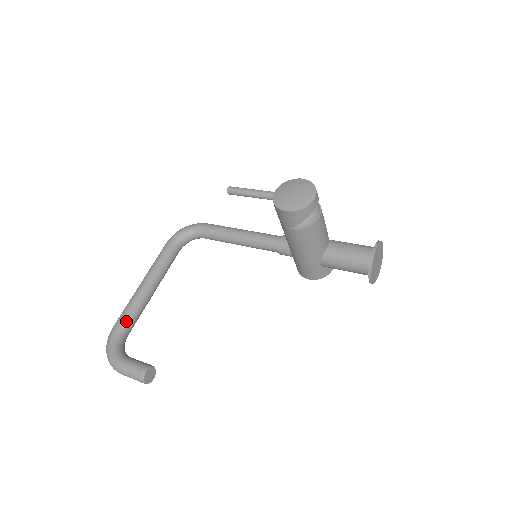
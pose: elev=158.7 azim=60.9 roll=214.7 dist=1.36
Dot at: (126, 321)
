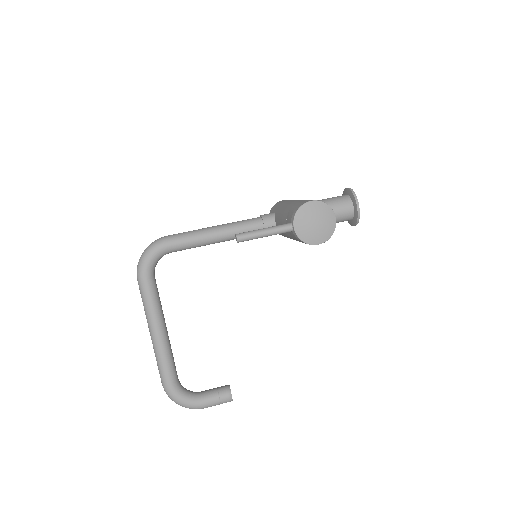
Dot at: (173, 373)
